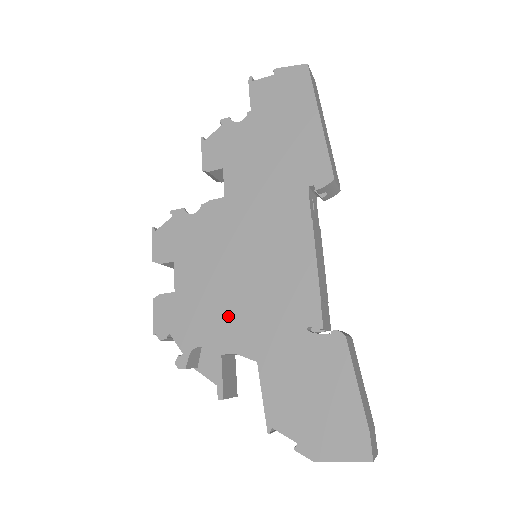
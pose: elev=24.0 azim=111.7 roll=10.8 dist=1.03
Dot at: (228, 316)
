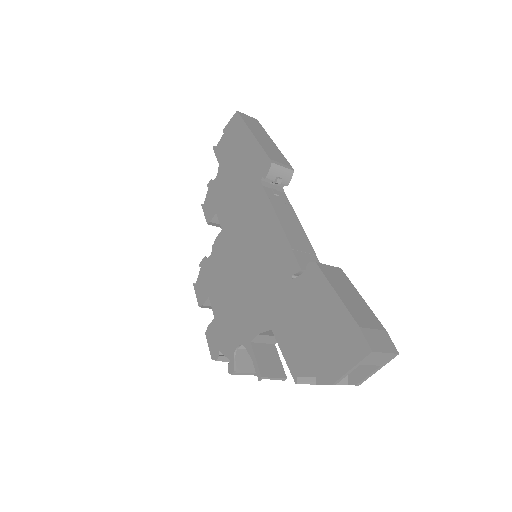
Dot at: (246, 309)
